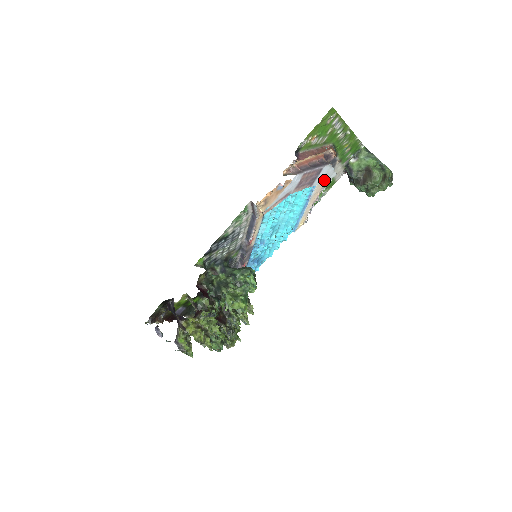
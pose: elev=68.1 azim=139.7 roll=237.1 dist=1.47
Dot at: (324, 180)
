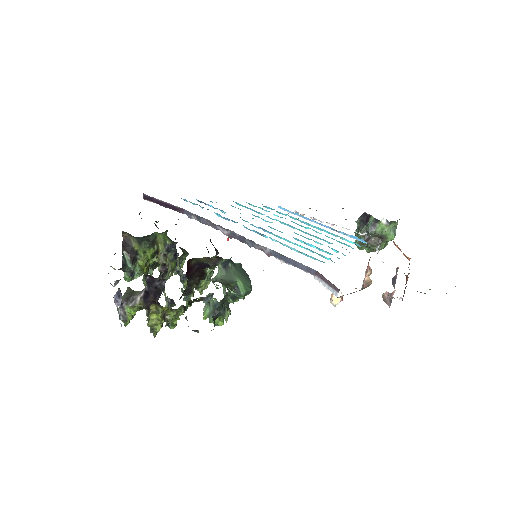
Dot at: occluded
